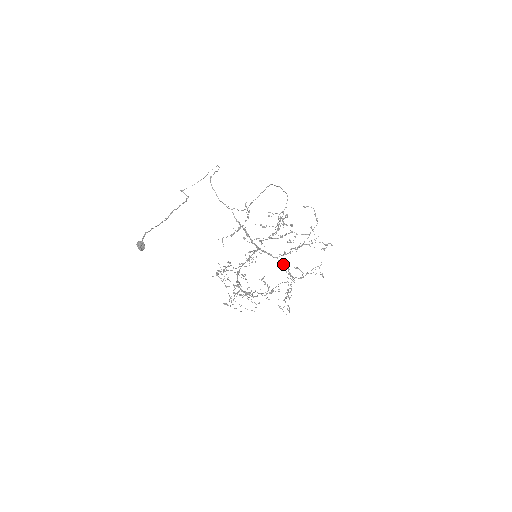
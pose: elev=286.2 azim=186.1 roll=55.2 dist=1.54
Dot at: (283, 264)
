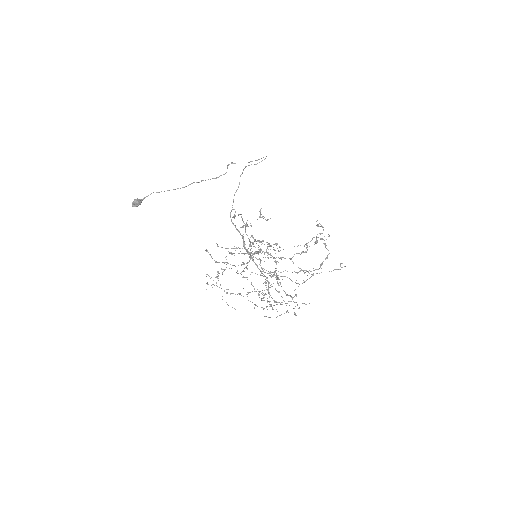
Dot at: (266, 280)
